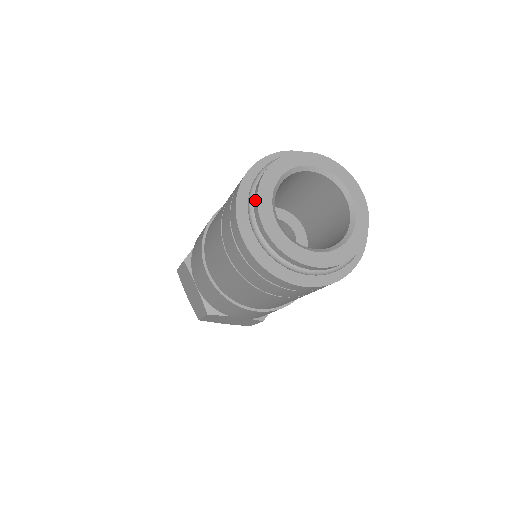
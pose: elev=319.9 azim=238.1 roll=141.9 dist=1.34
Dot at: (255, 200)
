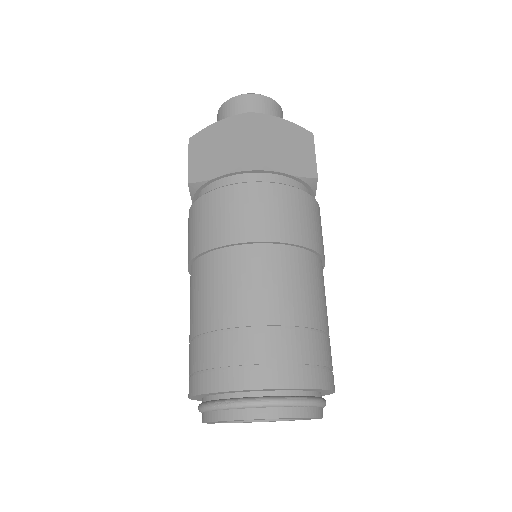
Dot at: (206, 417)
